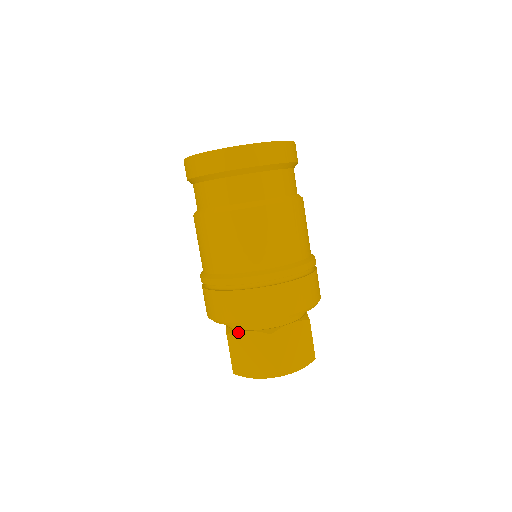
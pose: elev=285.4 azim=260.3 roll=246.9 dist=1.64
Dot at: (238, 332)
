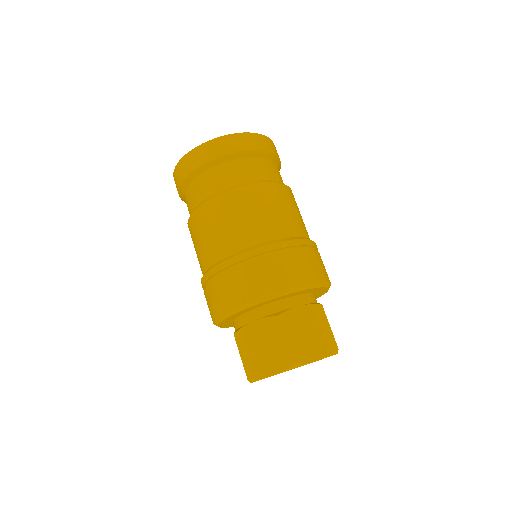
Dot at: (244, 326)
